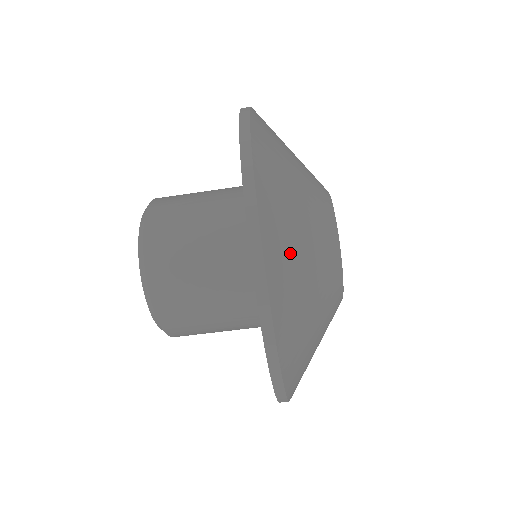
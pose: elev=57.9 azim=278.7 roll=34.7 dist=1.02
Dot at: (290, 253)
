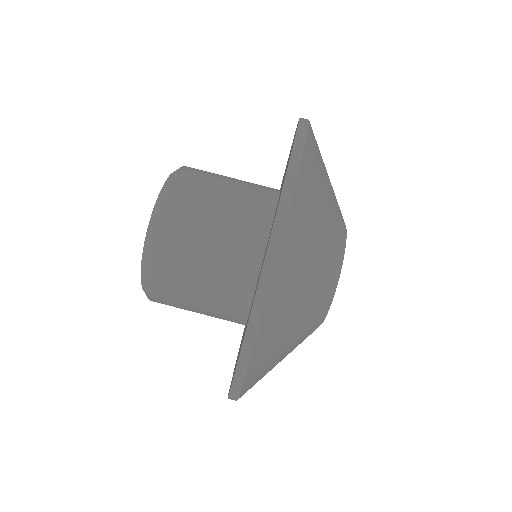
Dot at: (284, 320)
